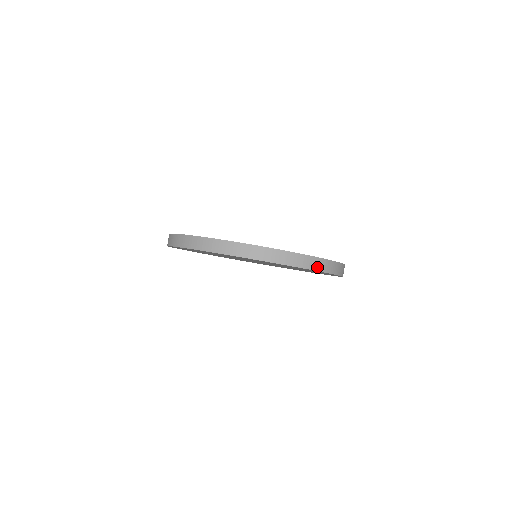
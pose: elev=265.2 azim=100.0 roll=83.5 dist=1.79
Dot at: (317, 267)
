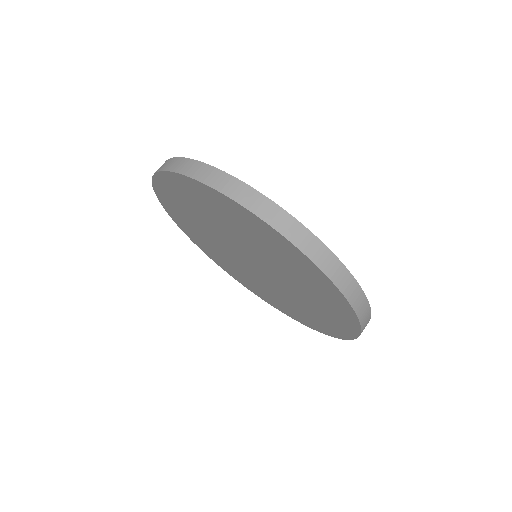
Dot at: (358, 307)
